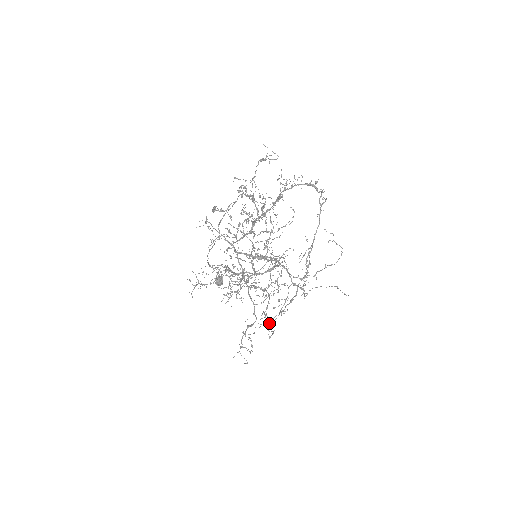
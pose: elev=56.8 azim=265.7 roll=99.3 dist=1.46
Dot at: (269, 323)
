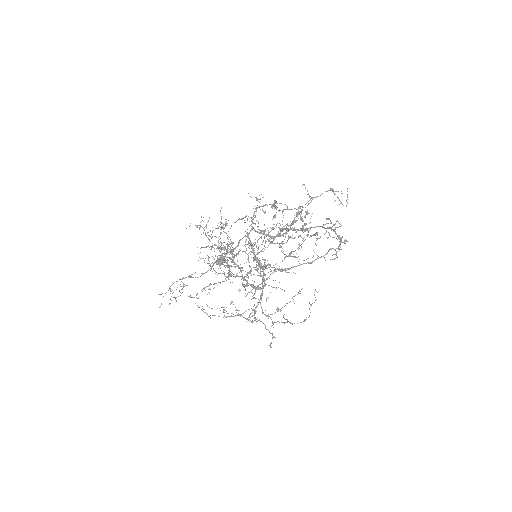
Dot at: occluded
